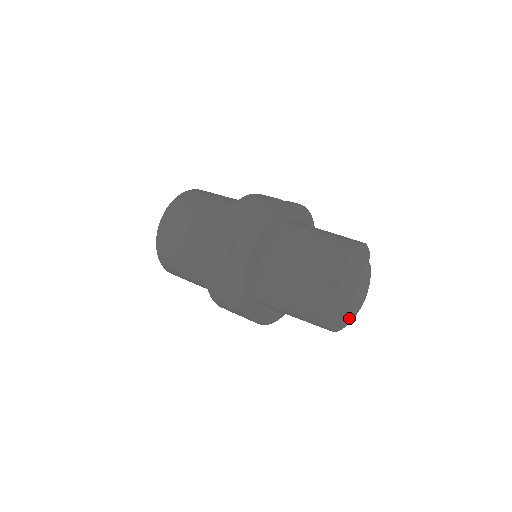
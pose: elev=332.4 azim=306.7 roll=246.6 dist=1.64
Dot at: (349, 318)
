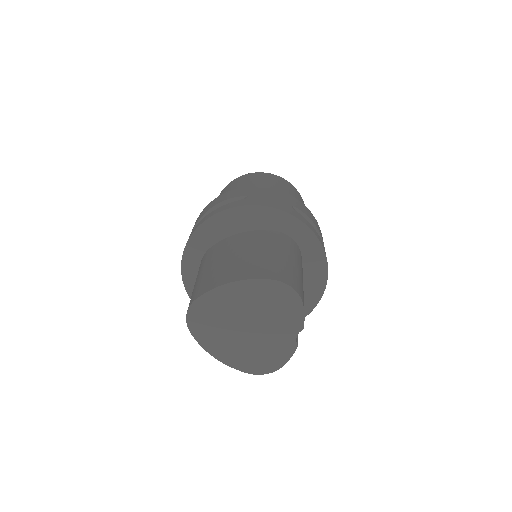
Dot at: (224, 355)
